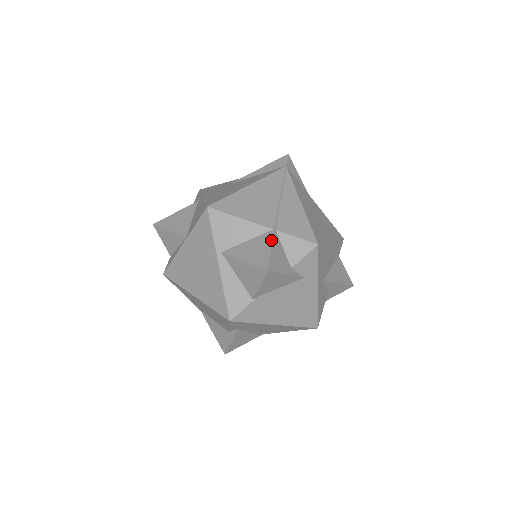
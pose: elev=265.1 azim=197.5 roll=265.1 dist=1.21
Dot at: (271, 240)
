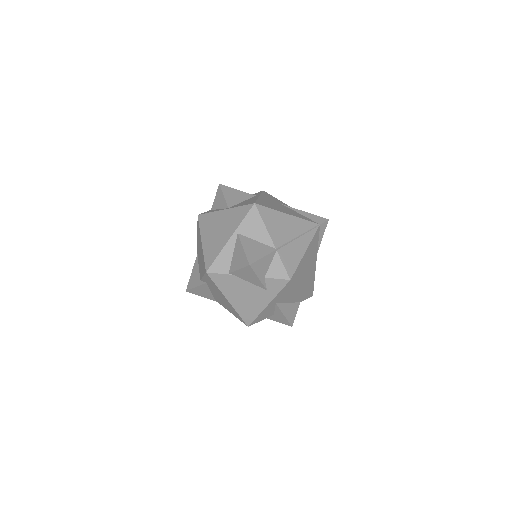
Dot at: (269, 253)
